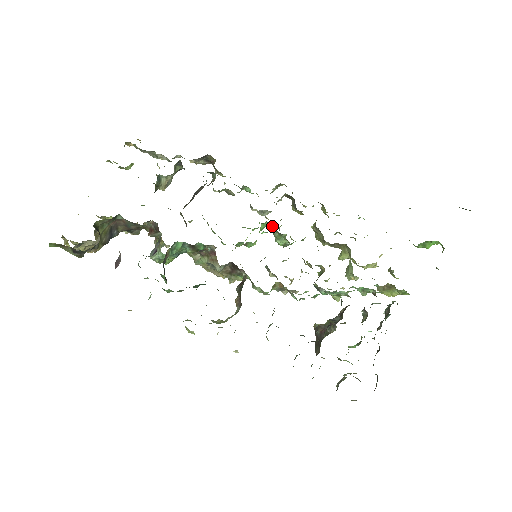
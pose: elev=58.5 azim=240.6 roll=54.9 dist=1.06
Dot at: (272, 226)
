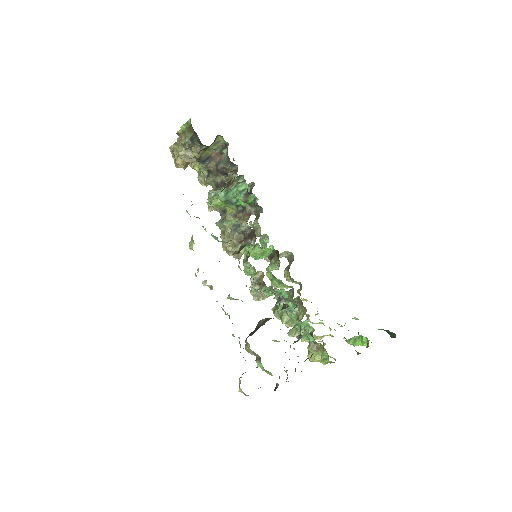
Dot at: (276, 253)
